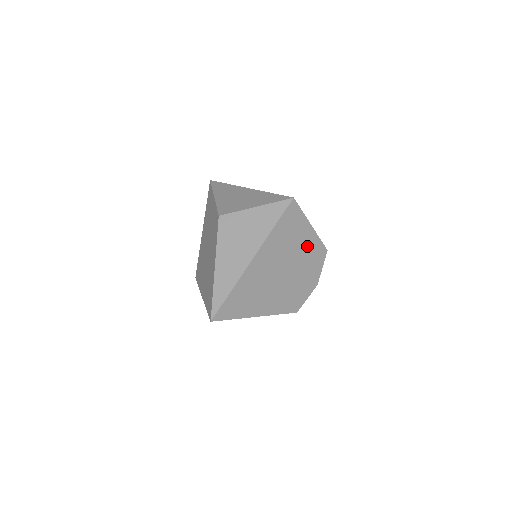
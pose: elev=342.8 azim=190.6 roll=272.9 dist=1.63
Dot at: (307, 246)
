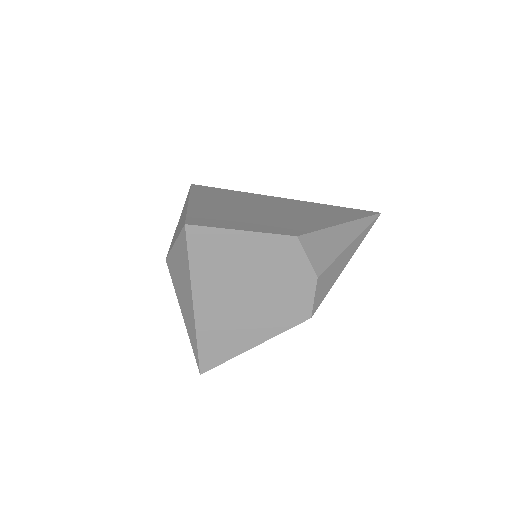
Dot at: (257, 253)
